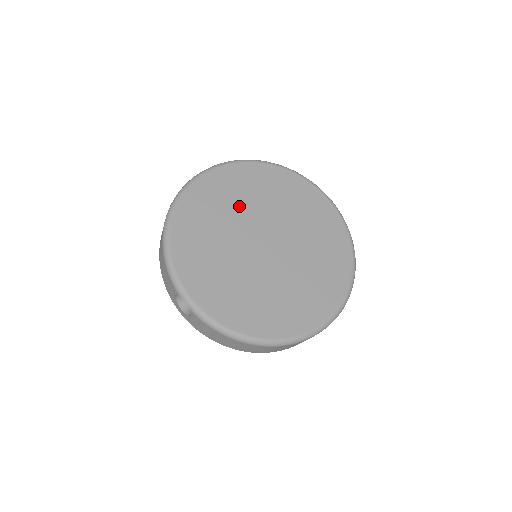
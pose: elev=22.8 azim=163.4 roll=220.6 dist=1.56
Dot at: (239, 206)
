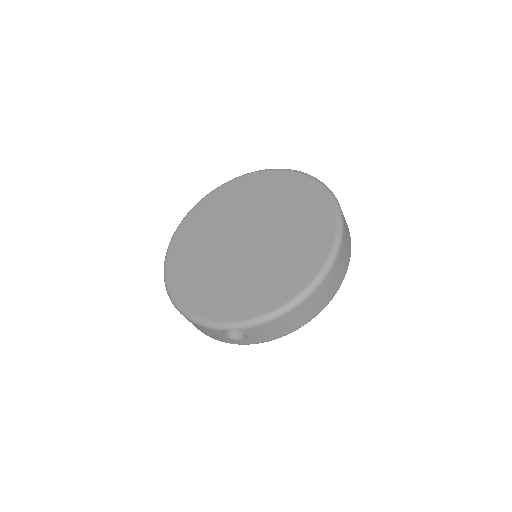
Dot at: (207, 241)
